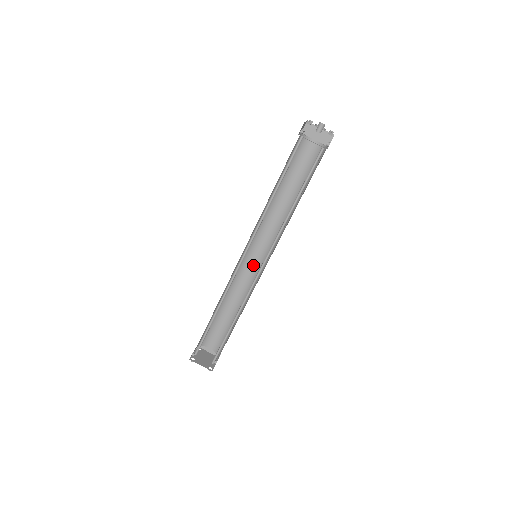
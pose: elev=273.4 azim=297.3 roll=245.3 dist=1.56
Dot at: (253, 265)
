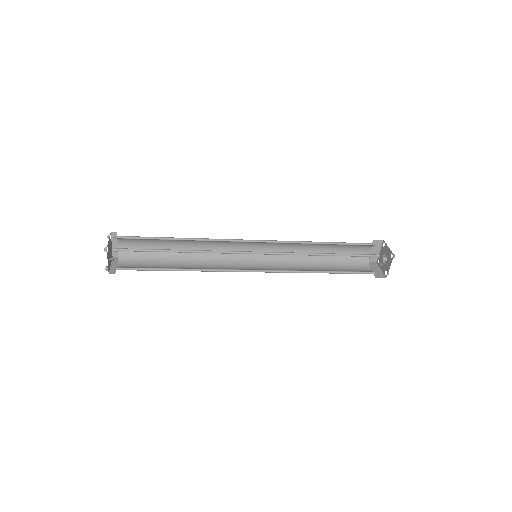
Dot at: (239, 267)
